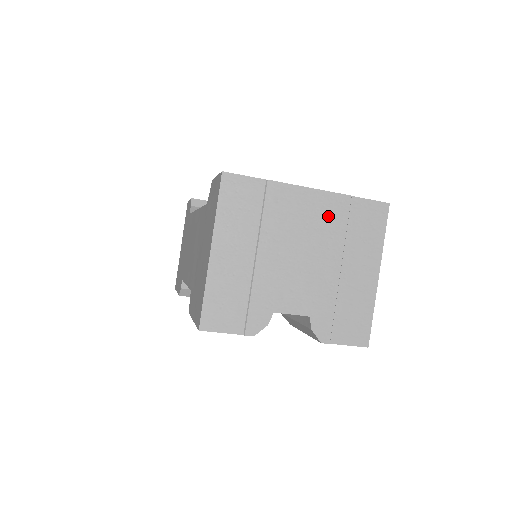
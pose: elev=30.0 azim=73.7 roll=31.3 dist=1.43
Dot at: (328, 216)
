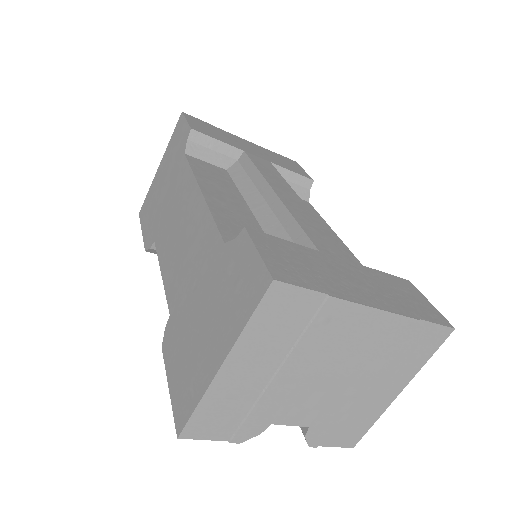
Dot at: (381, 339)
